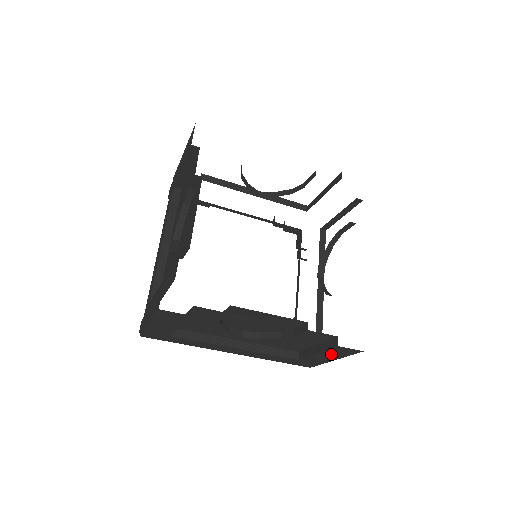
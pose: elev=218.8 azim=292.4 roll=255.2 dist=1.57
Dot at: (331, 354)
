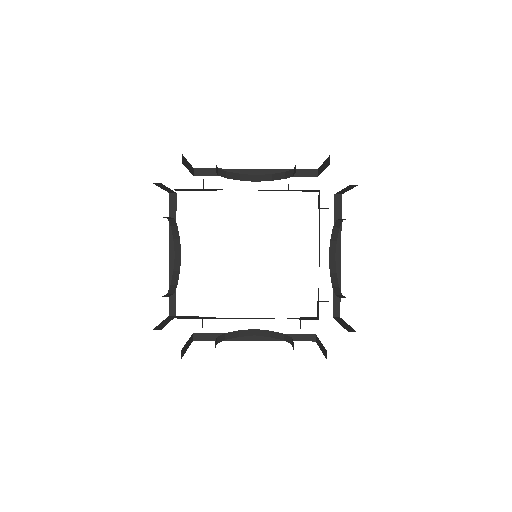
Dot at: occluded
